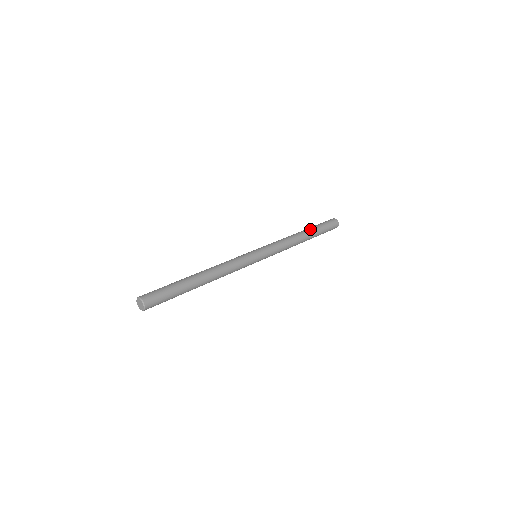
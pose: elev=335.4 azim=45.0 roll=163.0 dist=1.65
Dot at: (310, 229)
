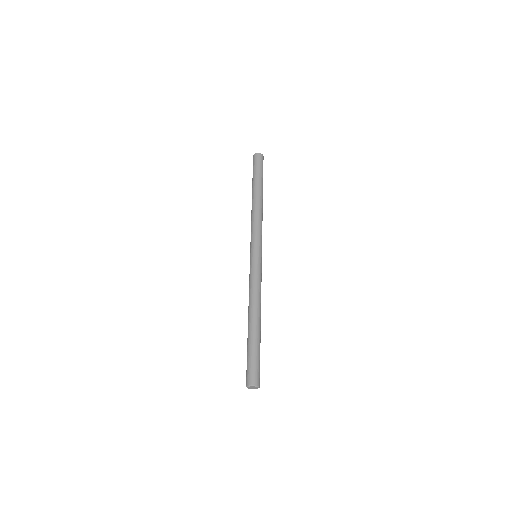
Dot at: (259, 187)
